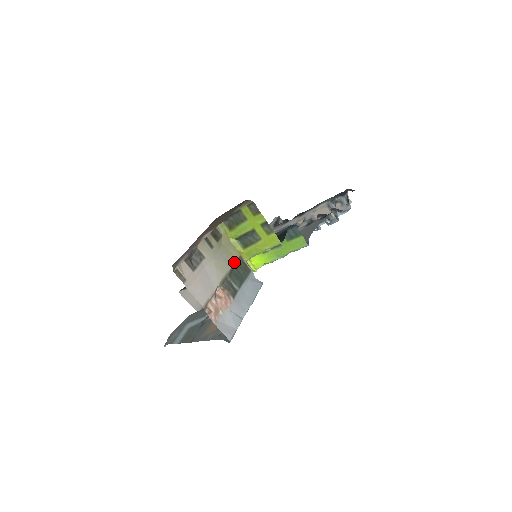
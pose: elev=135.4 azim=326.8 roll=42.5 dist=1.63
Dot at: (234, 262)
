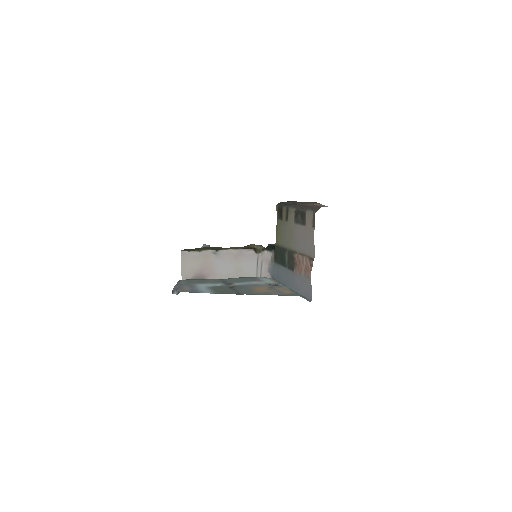
Dot at: (281, 244)
